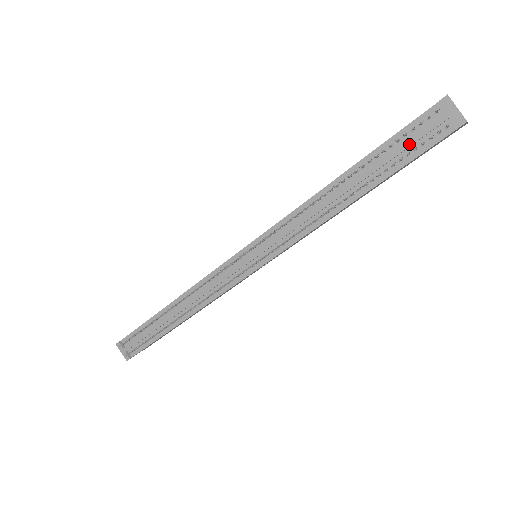
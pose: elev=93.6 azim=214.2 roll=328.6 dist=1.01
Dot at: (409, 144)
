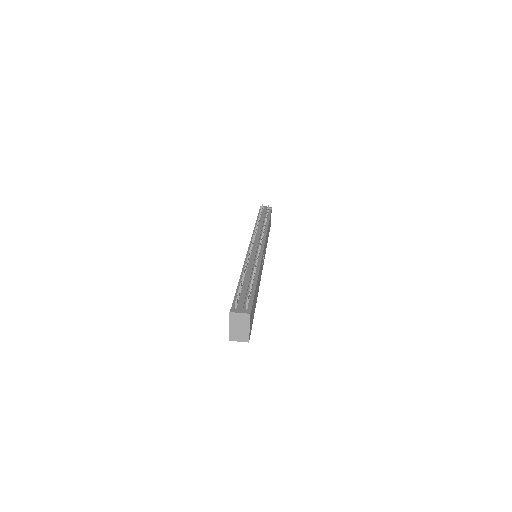
Dot at: (265, 212)
